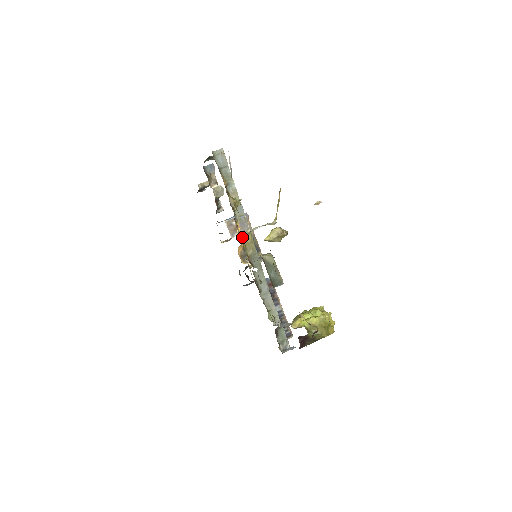
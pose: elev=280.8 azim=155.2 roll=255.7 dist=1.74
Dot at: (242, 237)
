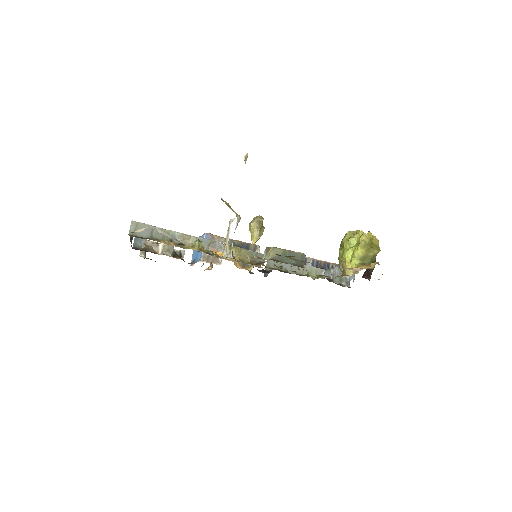
Dot at: occluded
